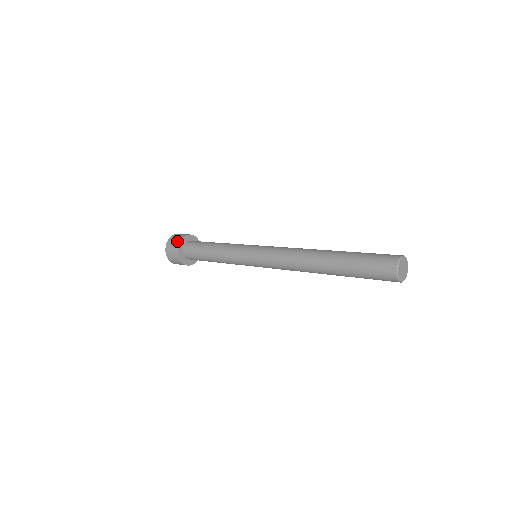
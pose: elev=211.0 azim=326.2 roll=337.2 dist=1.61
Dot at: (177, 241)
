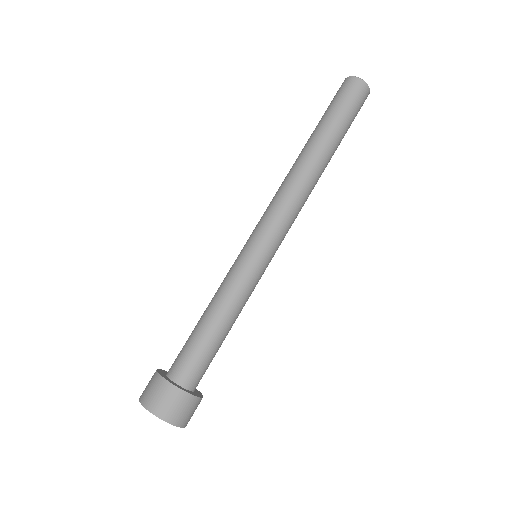
Dot at: (152, 376)
